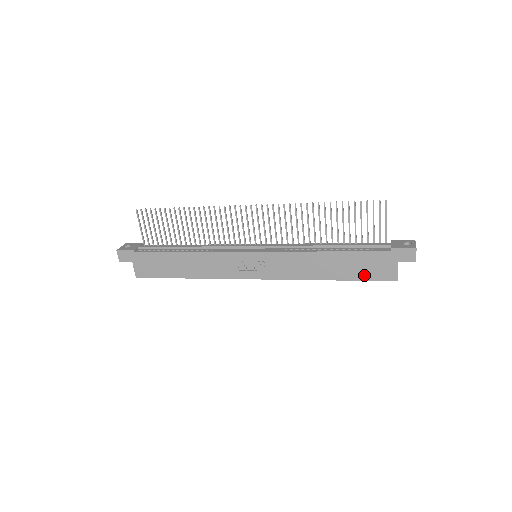
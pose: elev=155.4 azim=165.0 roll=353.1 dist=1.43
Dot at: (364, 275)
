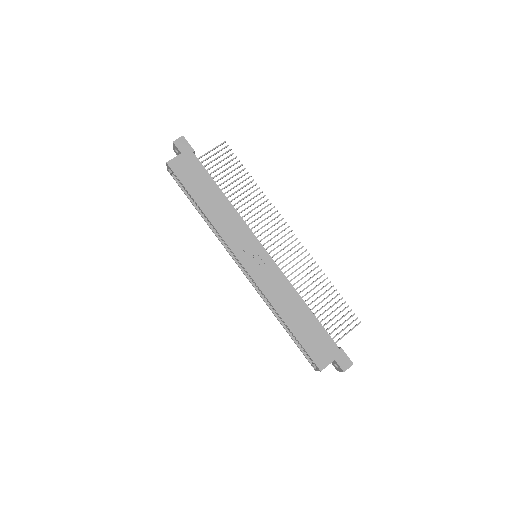
Dot at: (308, 344)
